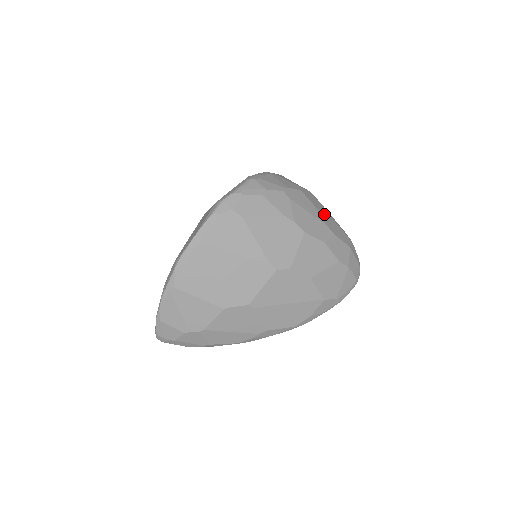
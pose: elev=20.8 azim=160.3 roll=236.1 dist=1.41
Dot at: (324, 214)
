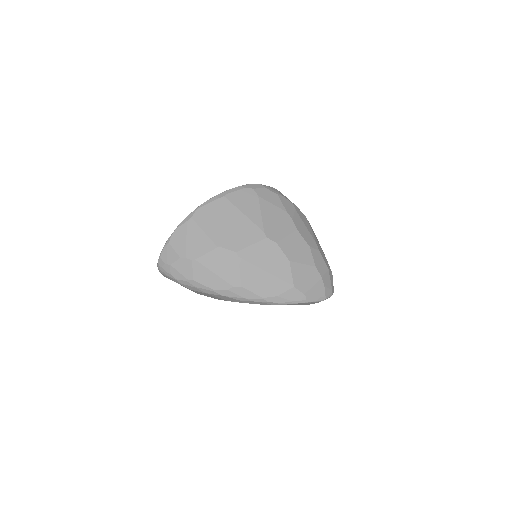
Dot at: (317, 240)
